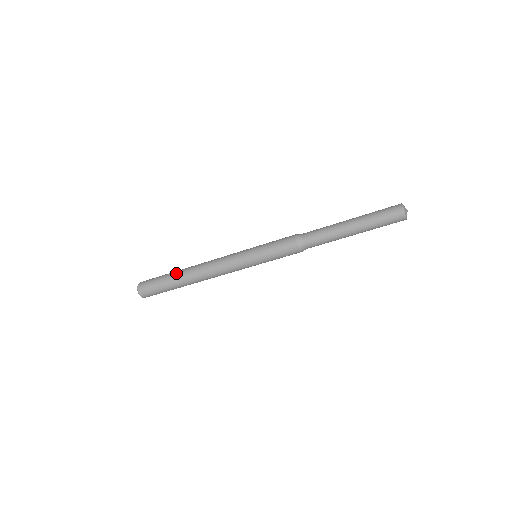
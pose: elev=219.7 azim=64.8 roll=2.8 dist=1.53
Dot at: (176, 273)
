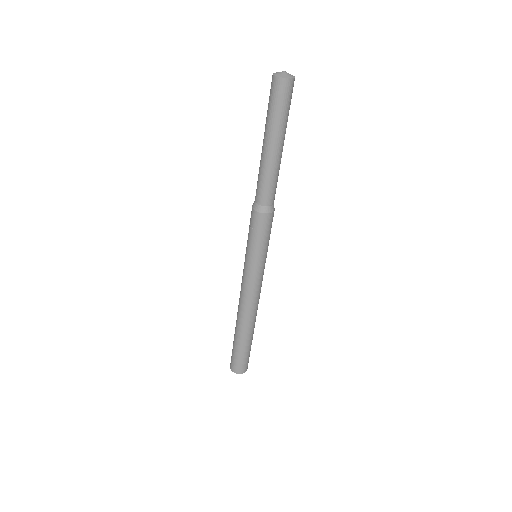
Dot at: occluded
